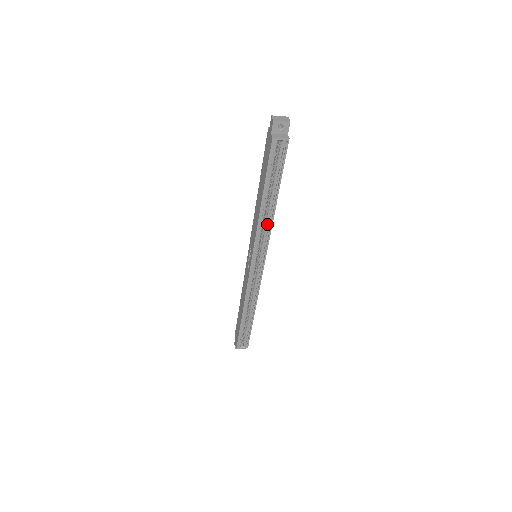
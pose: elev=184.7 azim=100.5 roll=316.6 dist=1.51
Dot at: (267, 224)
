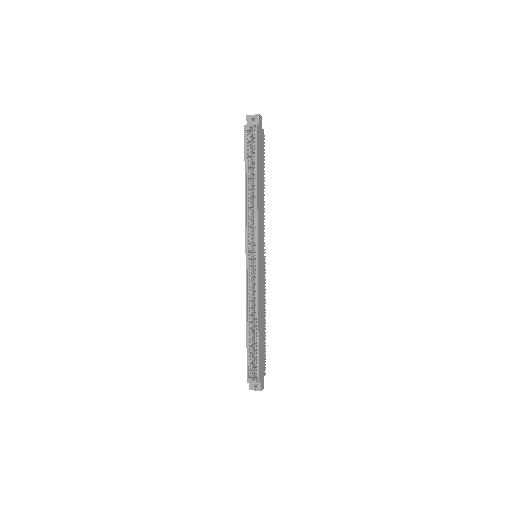
Dot at: (254, 210)
